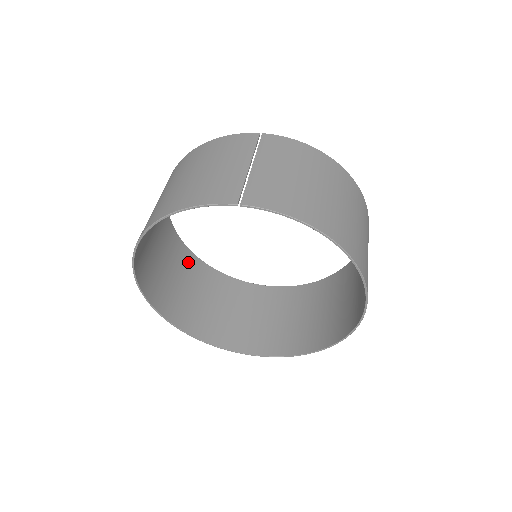
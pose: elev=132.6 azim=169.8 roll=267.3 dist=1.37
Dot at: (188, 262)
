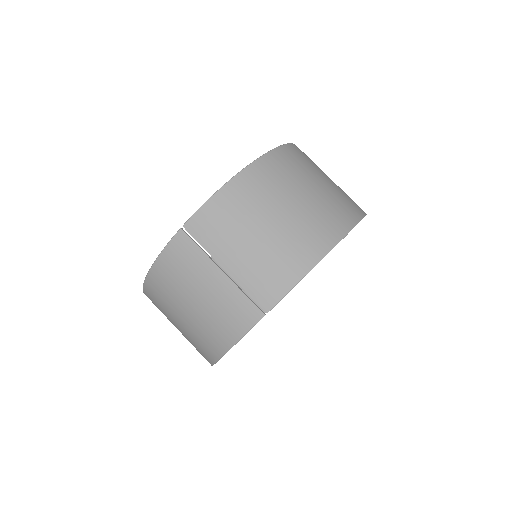
Dot at: occluded
